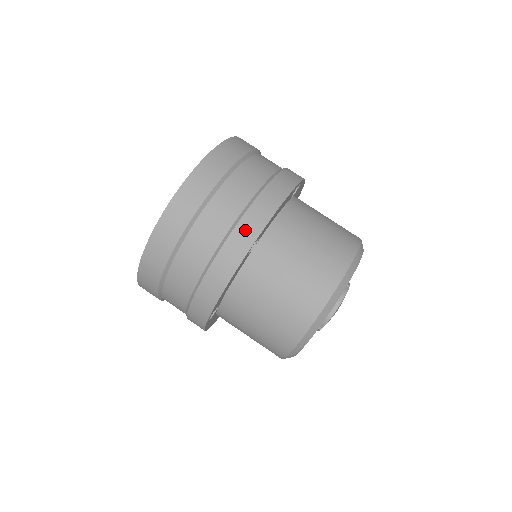
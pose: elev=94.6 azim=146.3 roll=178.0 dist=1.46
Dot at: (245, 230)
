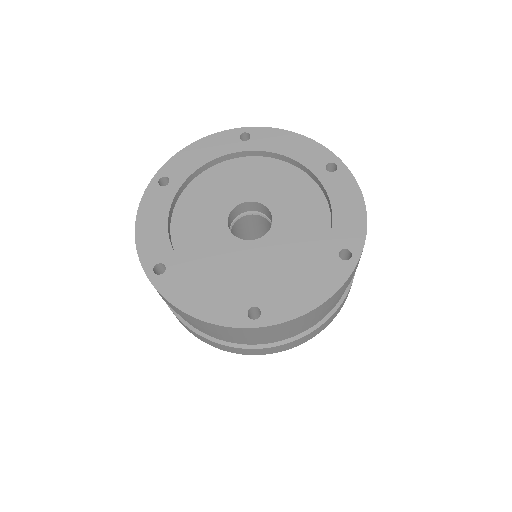
Dot at: (269, 351)
